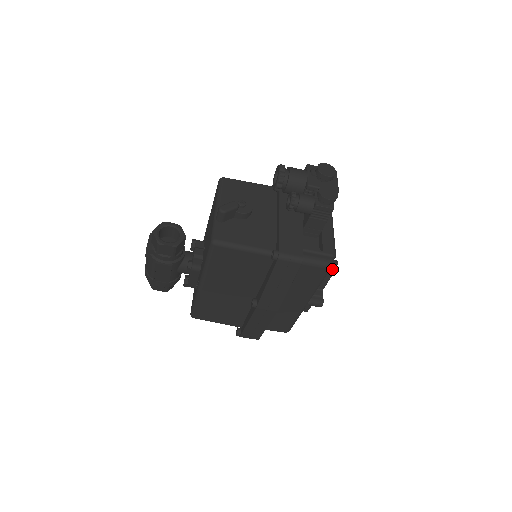
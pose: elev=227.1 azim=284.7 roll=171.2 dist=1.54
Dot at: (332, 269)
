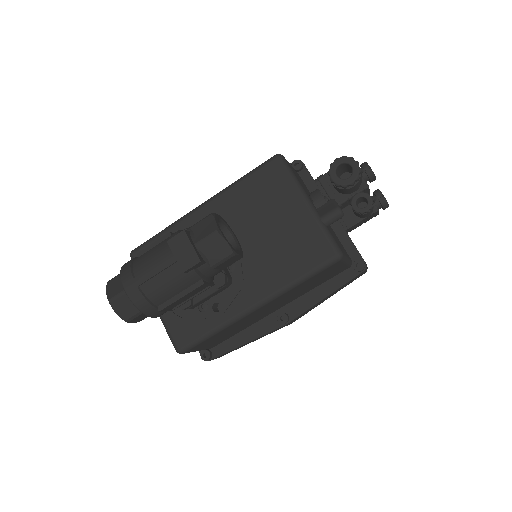
Dot at: occluded
